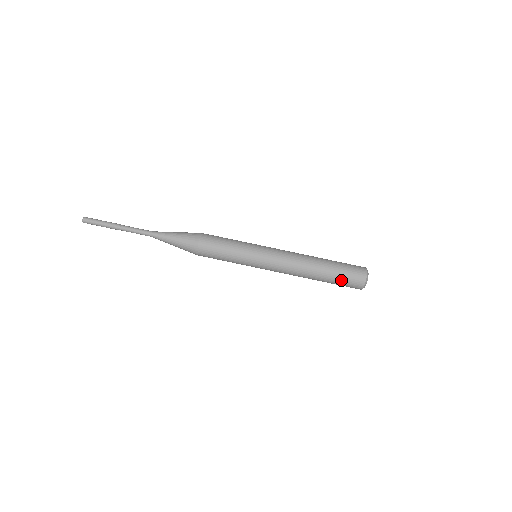
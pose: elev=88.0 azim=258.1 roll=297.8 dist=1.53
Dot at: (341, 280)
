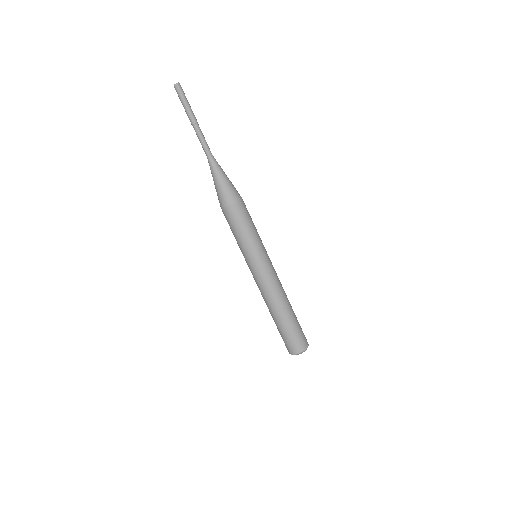
Dot at: (280, 334)
